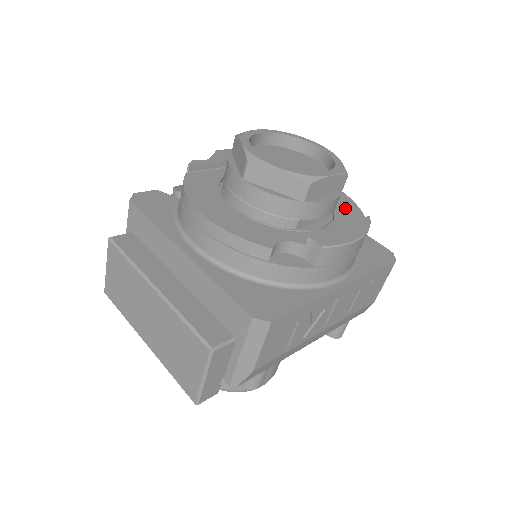
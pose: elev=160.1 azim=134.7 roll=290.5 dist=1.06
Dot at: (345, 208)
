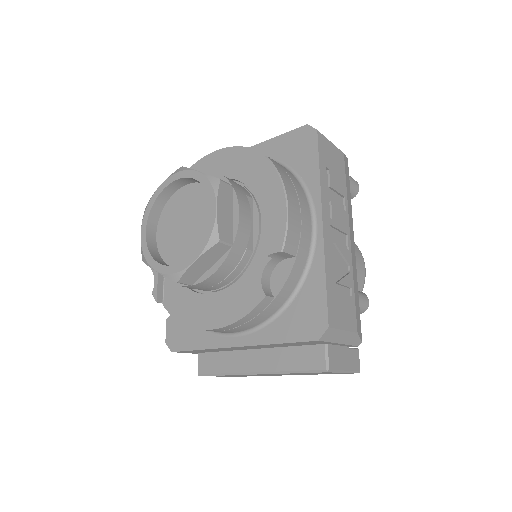
Dot at: (245, 167)
